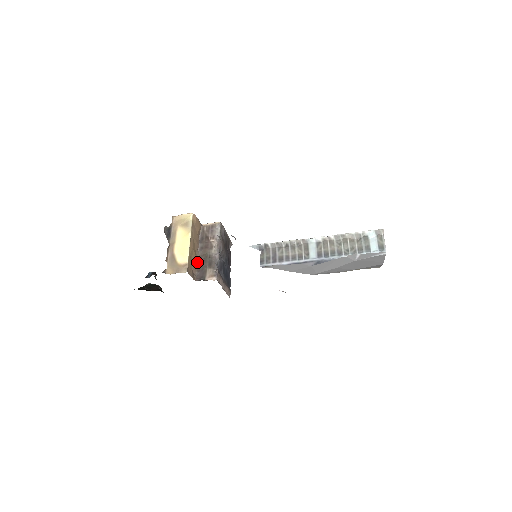
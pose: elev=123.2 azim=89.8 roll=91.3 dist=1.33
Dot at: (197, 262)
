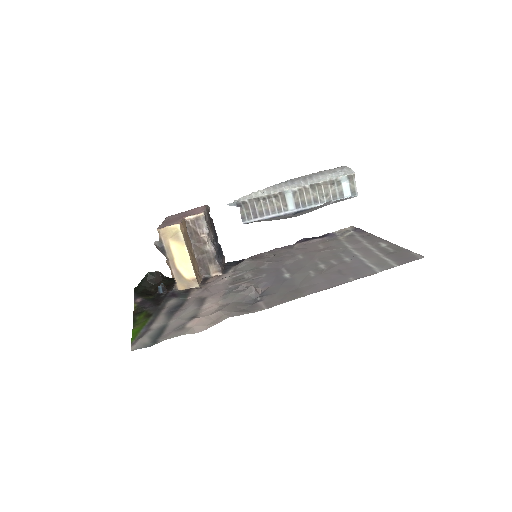
Dot at: (196, 260)
